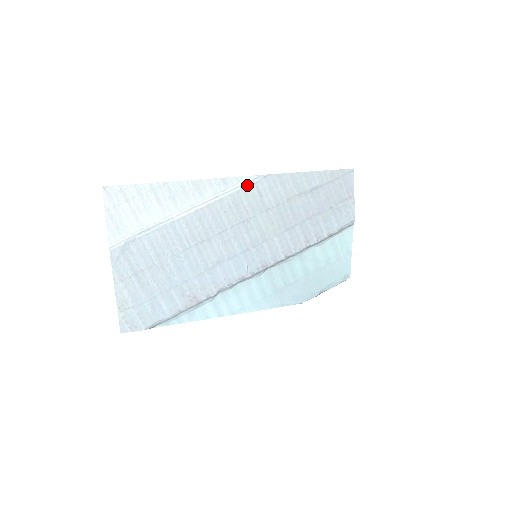
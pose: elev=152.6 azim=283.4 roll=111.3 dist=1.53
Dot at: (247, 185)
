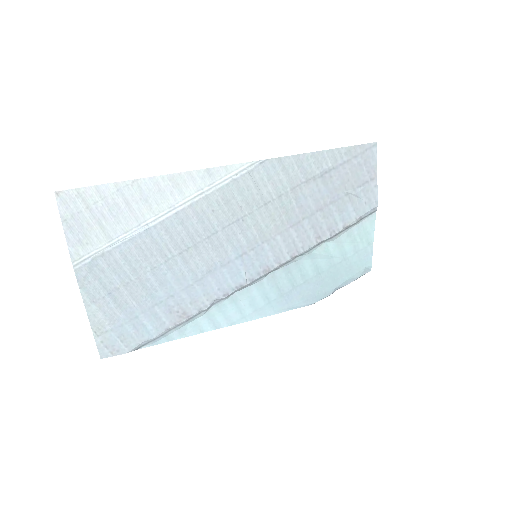
Dot at: (239, 175)
